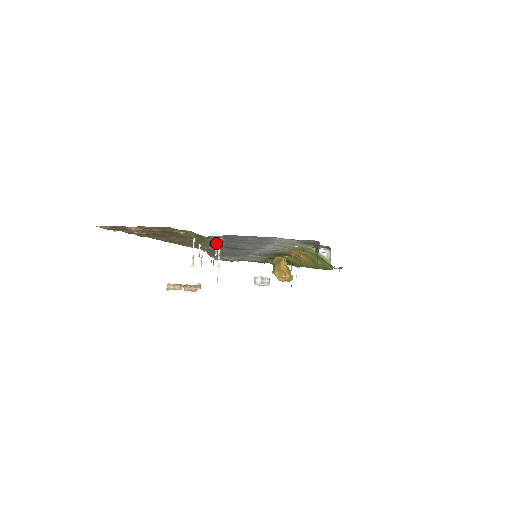
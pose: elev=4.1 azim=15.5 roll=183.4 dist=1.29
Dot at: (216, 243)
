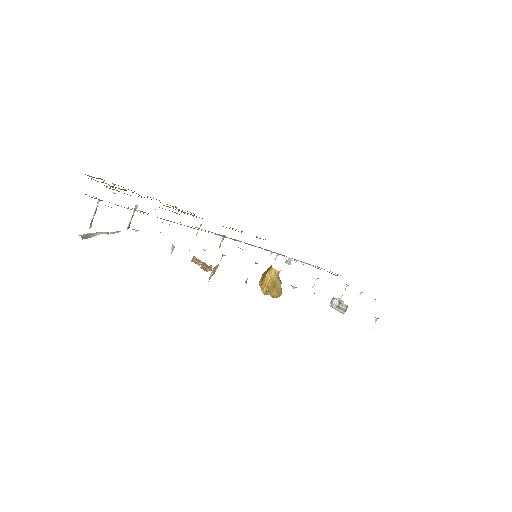
Dot at: occluded
